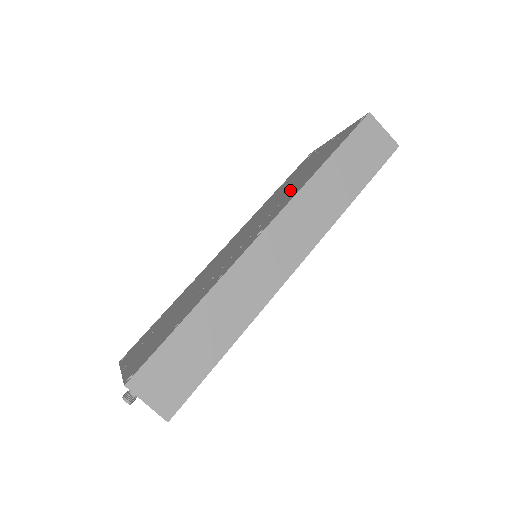
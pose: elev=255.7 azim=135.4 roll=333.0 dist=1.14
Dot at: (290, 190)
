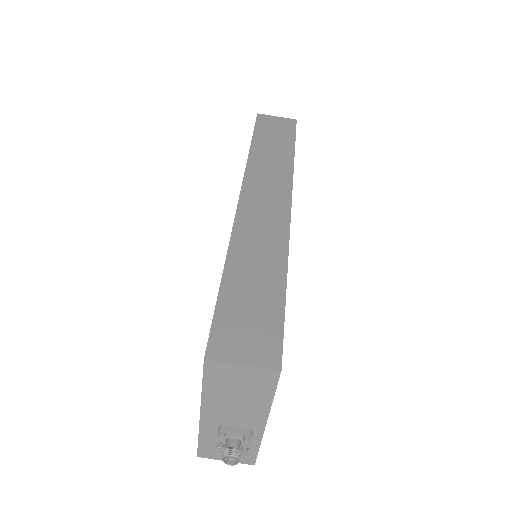
Dot at: occluded
